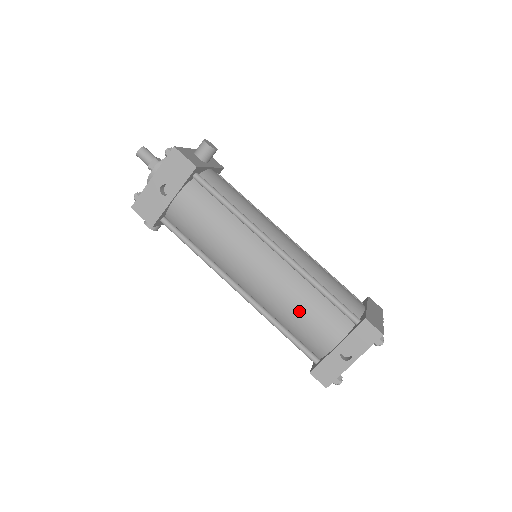
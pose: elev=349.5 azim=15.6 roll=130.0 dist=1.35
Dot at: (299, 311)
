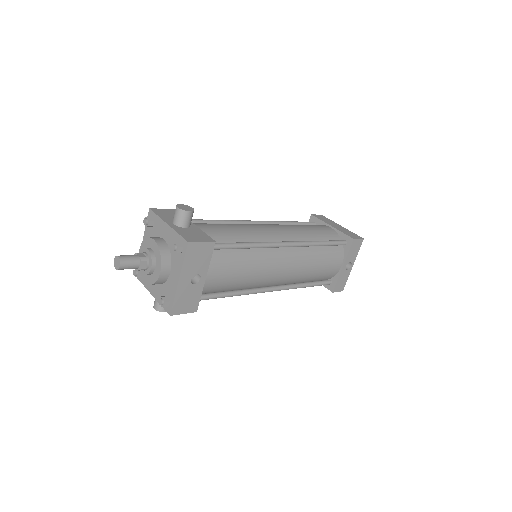
Dot at: (317, 268)
